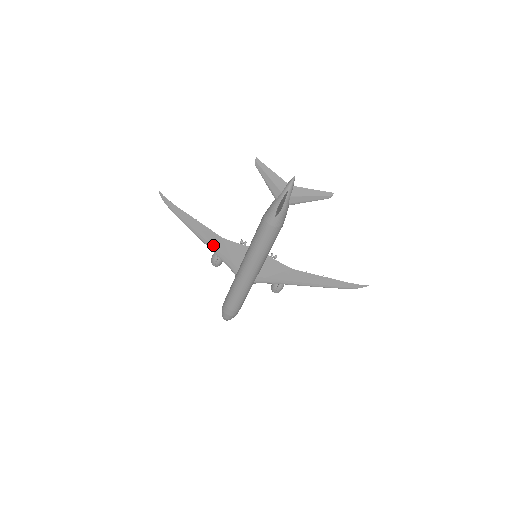
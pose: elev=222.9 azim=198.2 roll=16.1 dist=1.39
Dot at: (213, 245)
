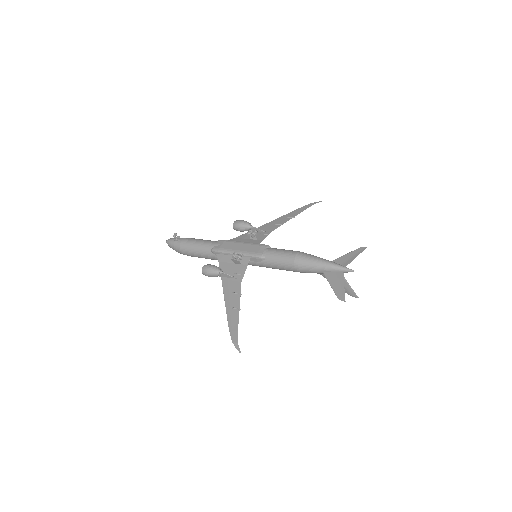
Dot at: (229, 286)
